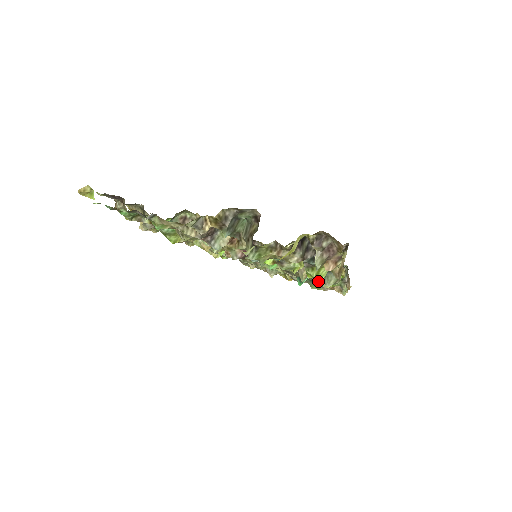
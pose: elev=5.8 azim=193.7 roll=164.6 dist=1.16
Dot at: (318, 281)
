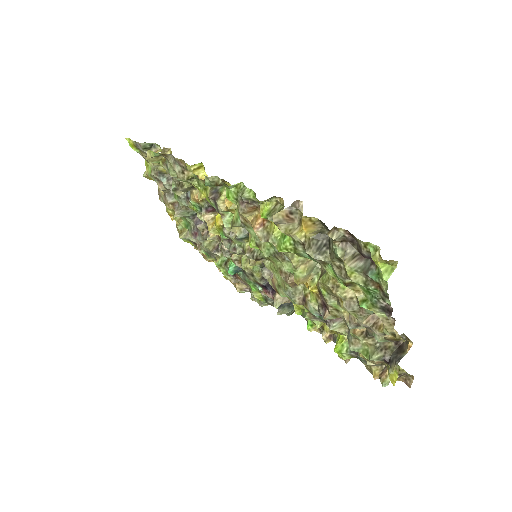
Dot at: (254, 289)
